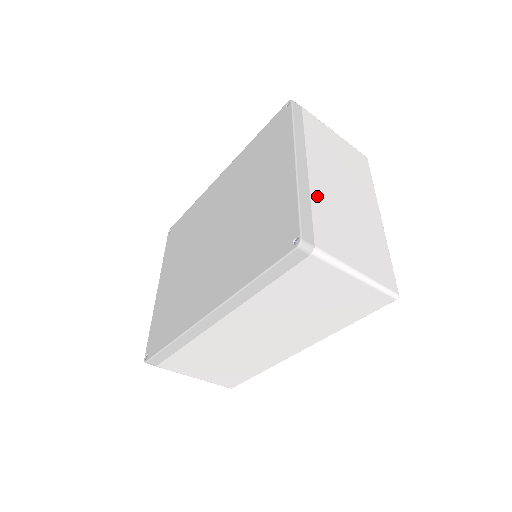
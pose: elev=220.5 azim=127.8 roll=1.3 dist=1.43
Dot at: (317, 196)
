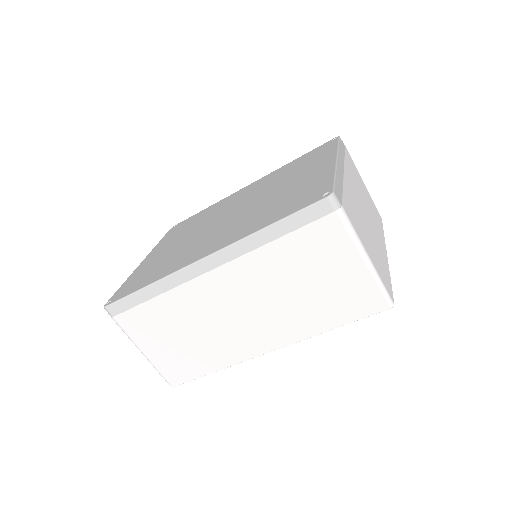
Dot at: (348, 189)
